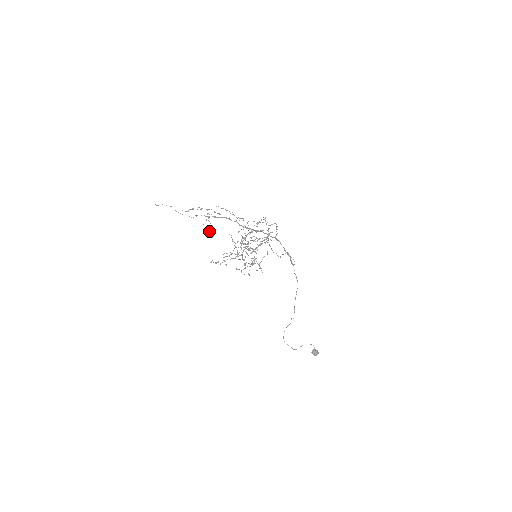
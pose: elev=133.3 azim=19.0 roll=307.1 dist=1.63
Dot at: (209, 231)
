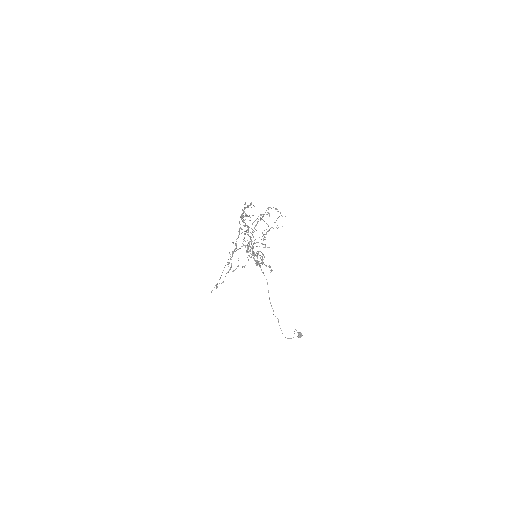
Dot at: (238, 236)
